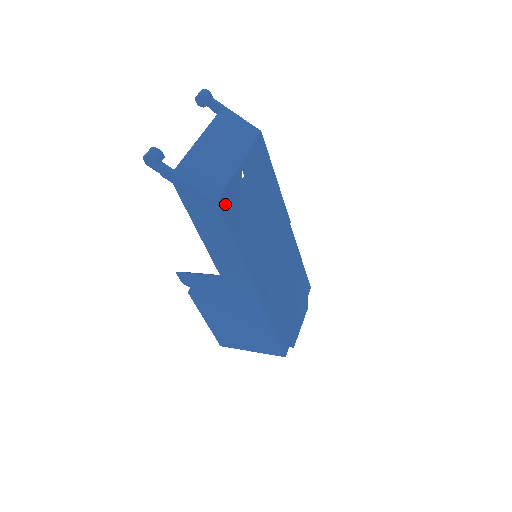
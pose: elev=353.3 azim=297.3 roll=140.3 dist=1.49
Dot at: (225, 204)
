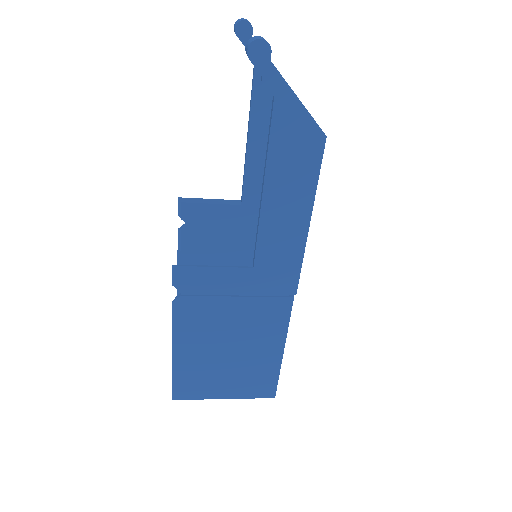
Dot at: occluded
